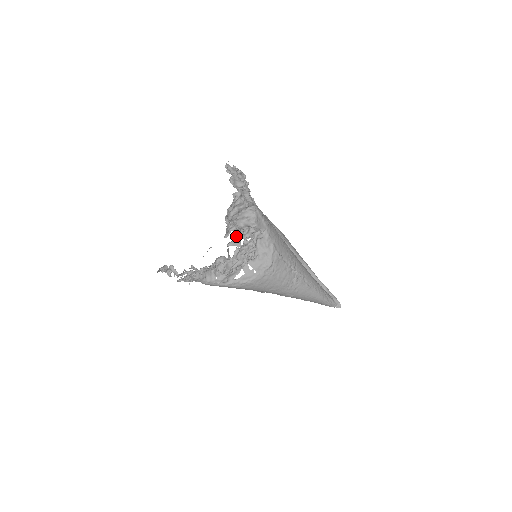
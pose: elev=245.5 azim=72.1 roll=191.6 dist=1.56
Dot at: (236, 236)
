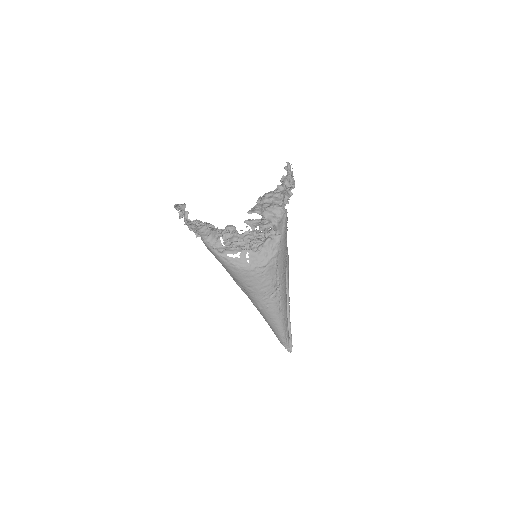
Dot at: (256, 220)
